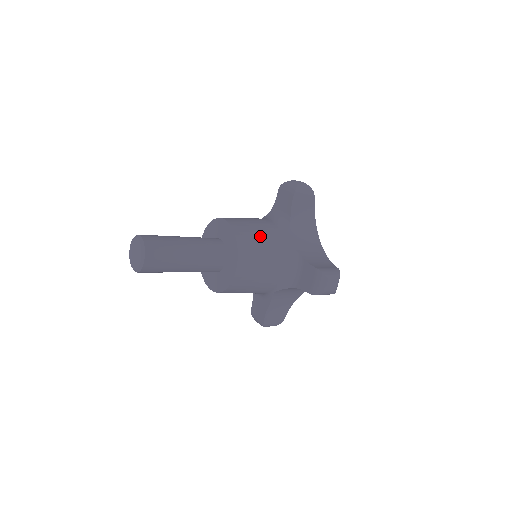
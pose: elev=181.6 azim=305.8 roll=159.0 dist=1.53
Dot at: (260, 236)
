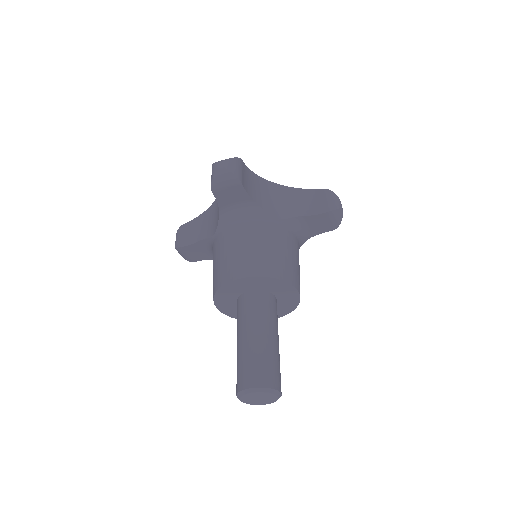
Dot at: (273, 249)
